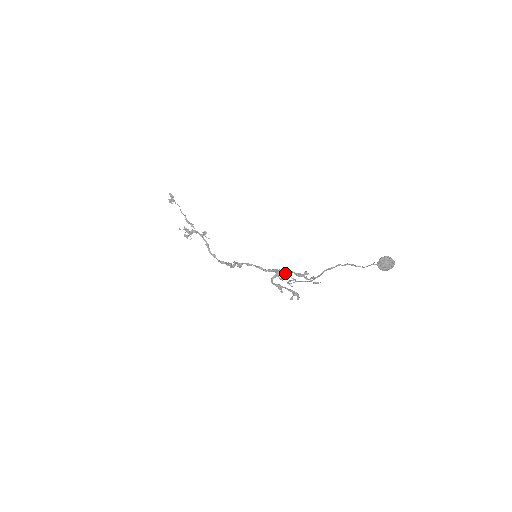
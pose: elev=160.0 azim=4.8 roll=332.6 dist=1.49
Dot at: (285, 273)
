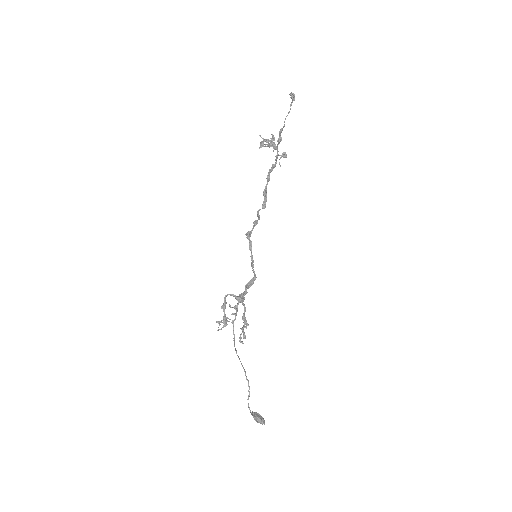
Dot at: (242, 303)
